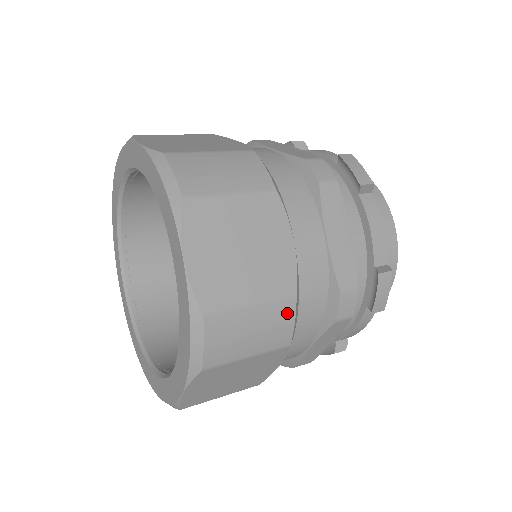
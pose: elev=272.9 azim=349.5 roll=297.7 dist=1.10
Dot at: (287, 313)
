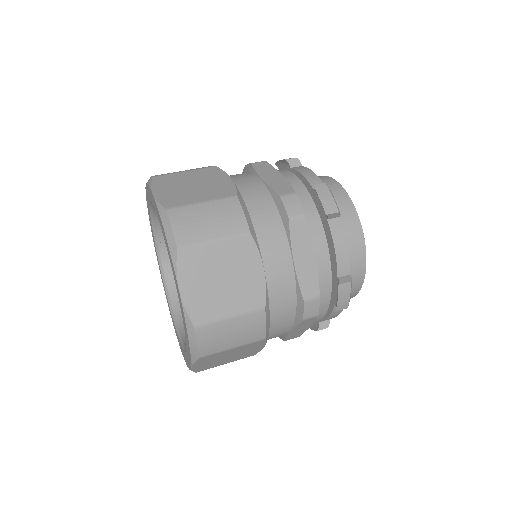
Dot at: (234, 207)
